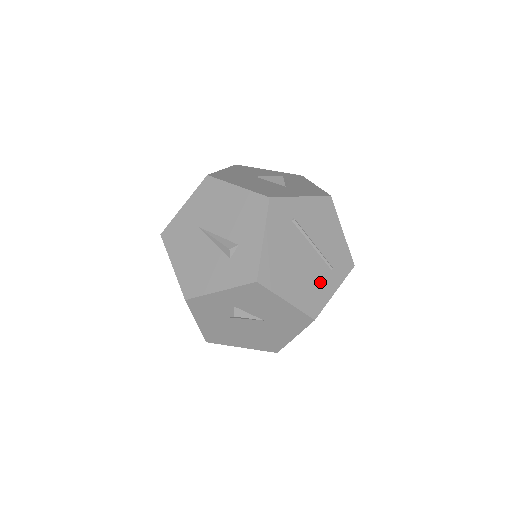
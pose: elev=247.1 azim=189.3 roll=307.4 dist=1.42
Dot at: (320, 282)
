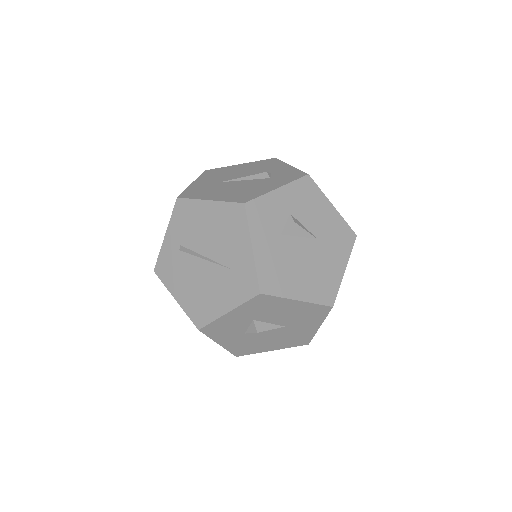
Dot at: occluded
